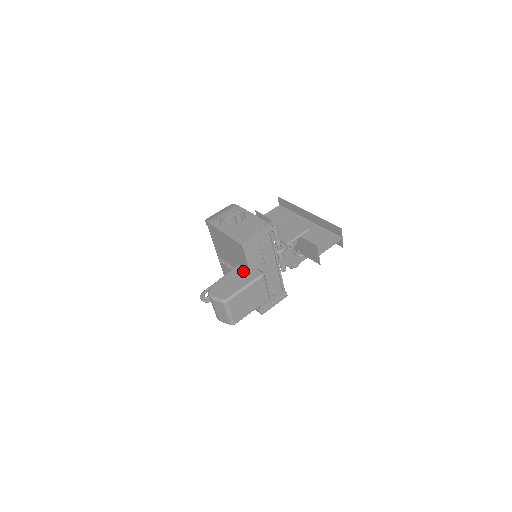
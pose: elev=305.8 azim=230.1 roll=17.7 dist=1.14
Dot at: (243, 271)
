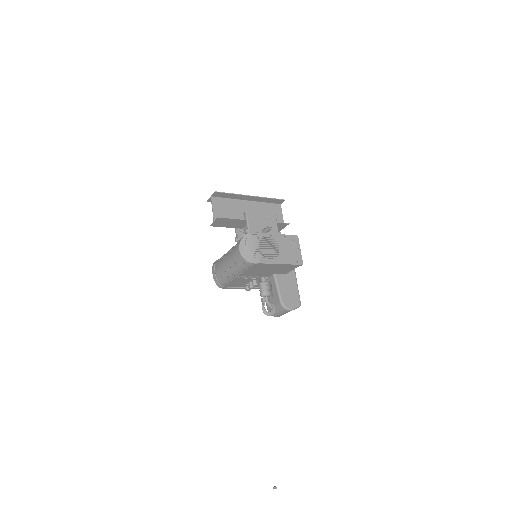
Dot at: (284, 277)
